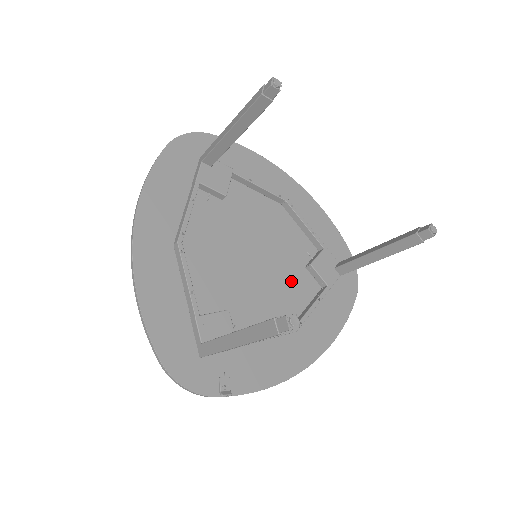
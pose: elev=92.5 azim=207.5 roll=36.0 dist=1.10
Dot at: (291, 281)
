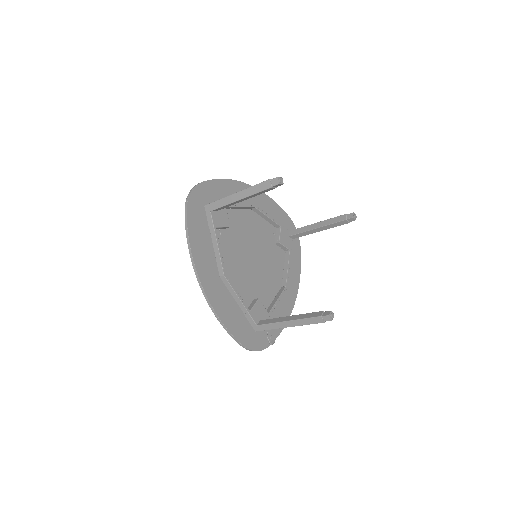
Dot at: (272, 258)
